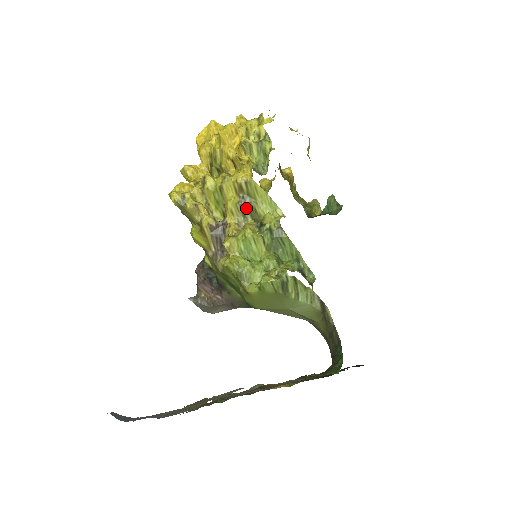
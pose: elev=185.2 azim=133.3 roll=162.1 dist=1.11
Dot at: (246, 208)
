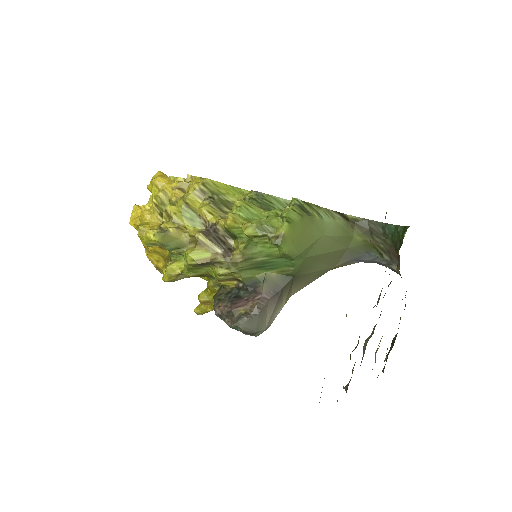
Dot at: (219, 204)
